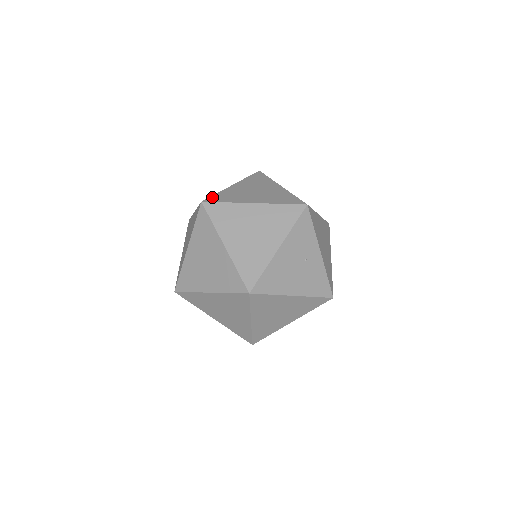
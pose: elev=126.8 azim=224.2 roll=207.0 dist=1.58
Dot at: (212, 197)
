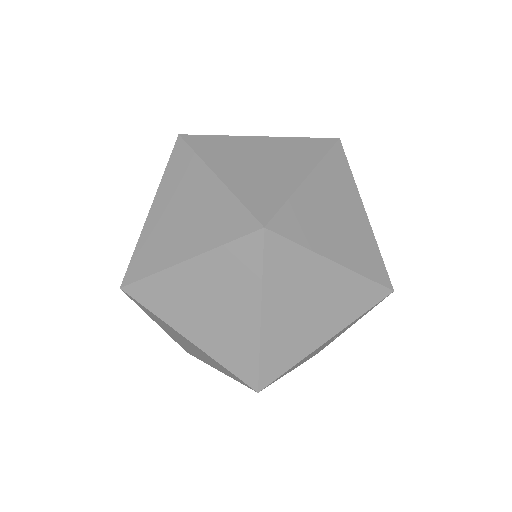
Dot at: (280, 216)
